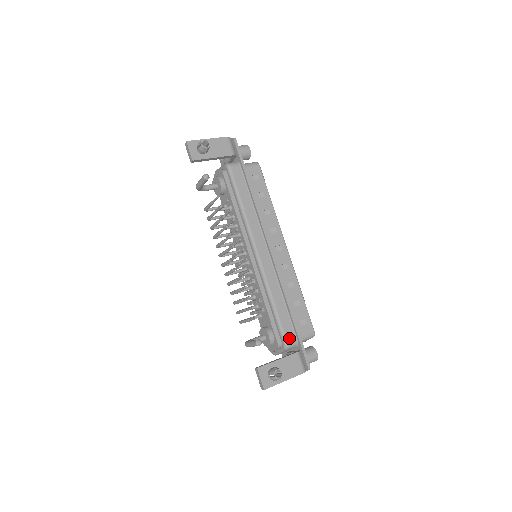
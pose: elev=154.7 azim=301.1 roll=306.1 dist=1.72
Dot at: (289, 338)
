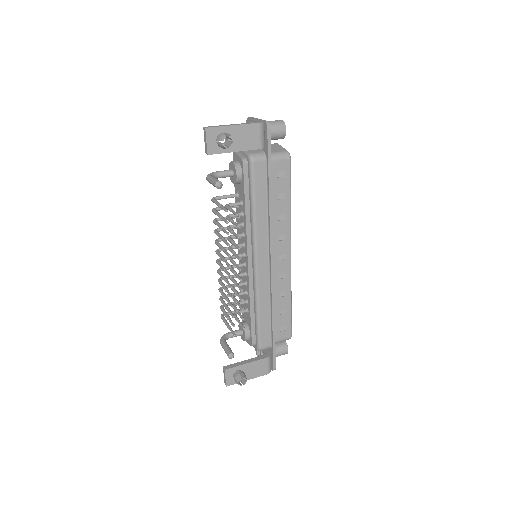
Dot at: (264, 344)
